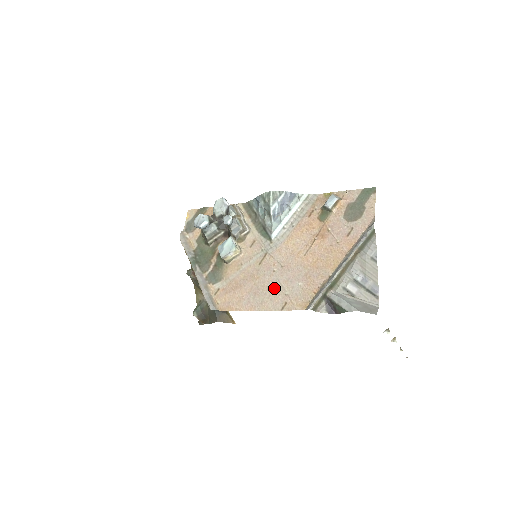
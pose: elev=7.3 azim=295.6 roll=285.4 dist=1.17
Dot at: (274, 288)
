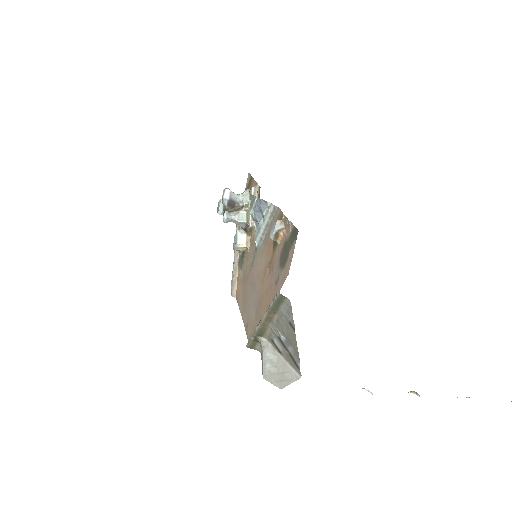
Dot at: (248, 303)
